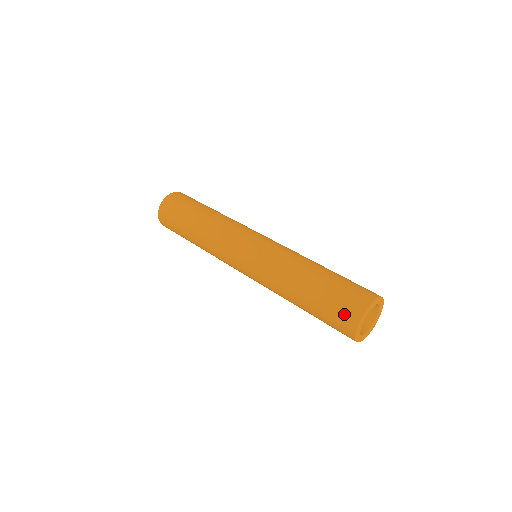
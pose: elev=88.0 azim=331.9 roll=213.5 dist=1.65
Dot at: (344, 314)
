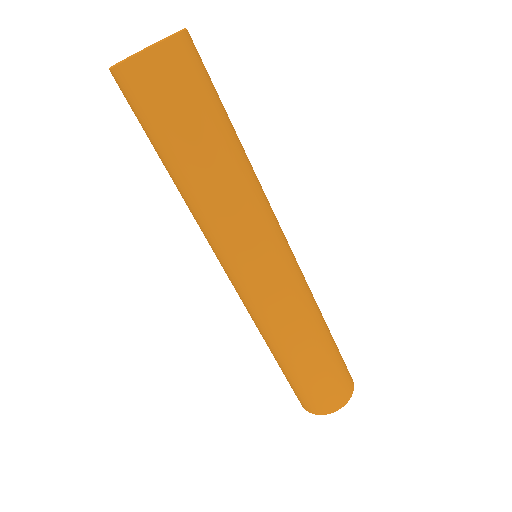
Dot at: (321, 402)
